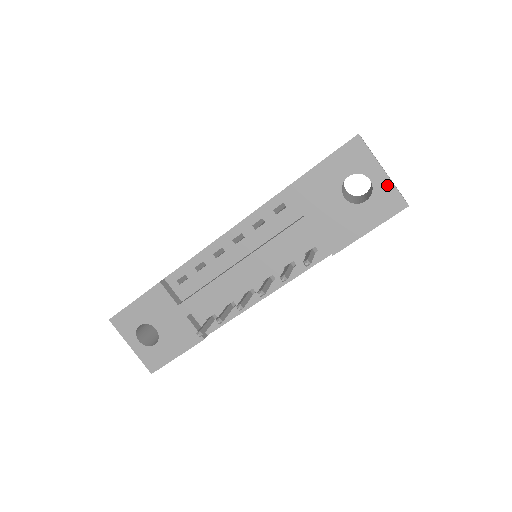
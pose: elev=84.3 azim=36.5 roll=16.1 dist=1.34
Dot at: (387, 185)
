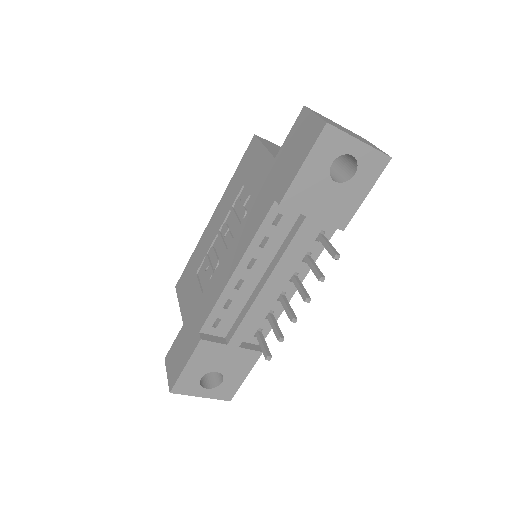
Dot at: (368, 152)
